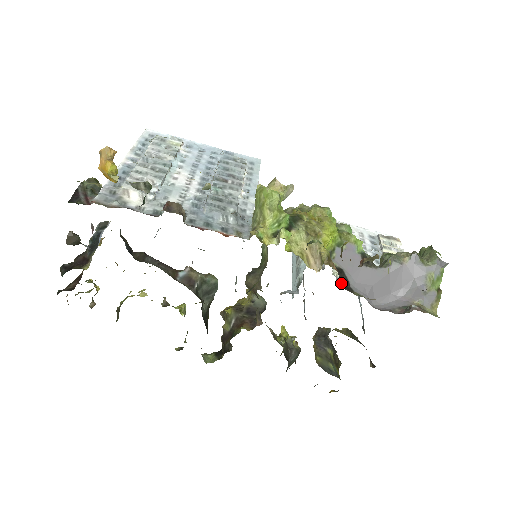
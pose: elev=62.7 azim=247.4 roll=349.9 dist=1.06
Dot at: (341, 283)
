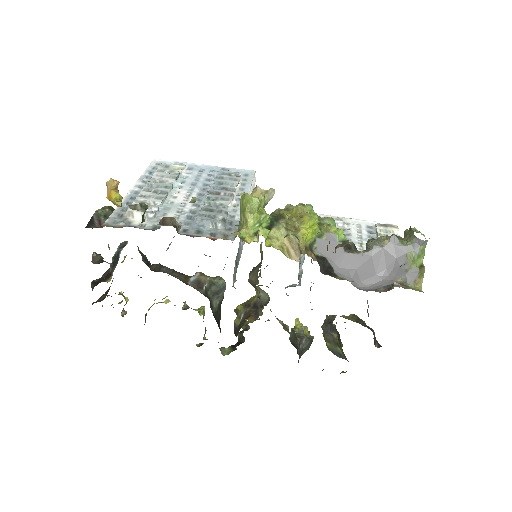
Dot at: (323, 270)
